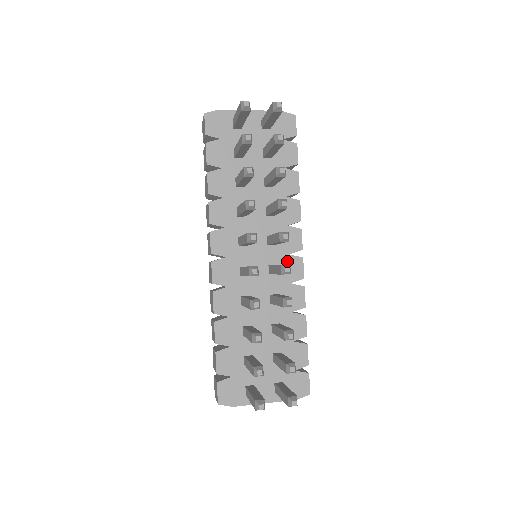
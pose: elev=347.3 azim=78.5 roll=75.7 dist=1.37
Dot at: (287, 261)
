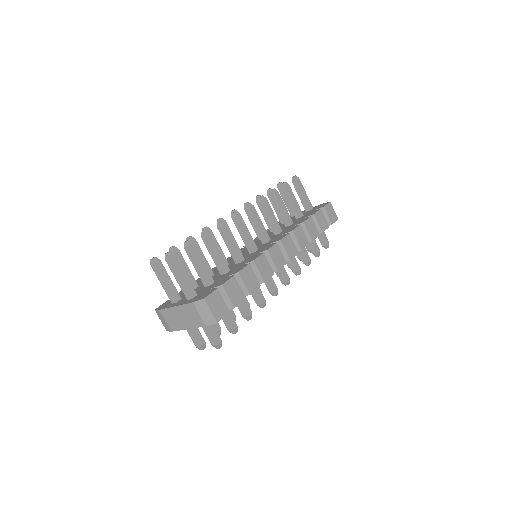
Dot at: (266, 246)
